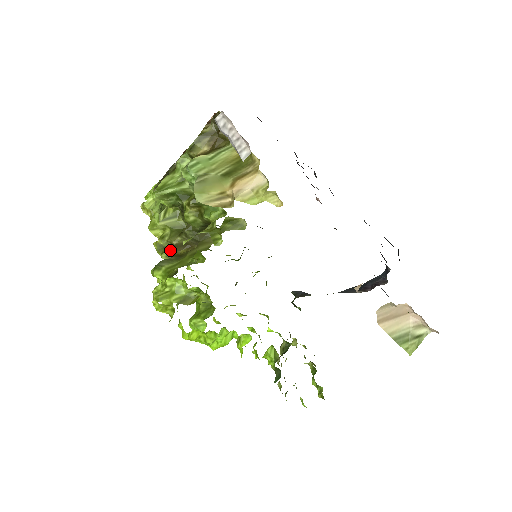
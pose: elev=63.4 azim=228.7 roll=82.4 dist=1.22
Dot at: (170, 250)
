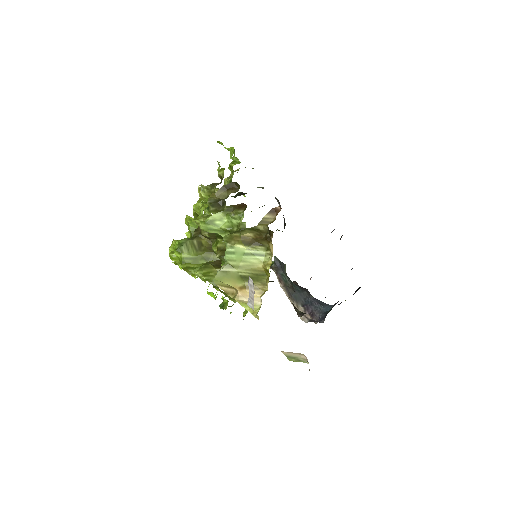
Dot at: occluded
